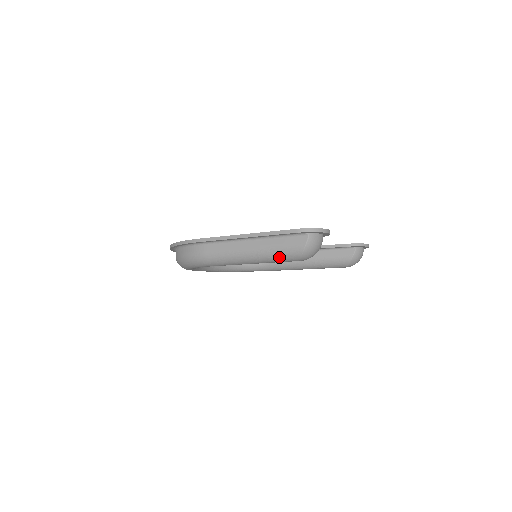
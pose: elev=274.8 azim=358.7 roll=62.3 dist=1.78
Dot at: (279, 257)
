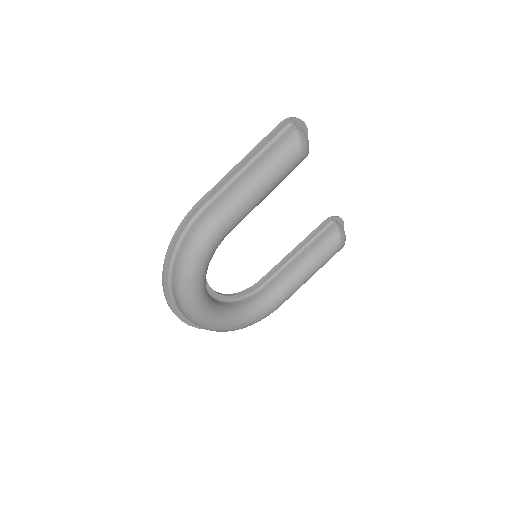
Dot at: (282, 158)
